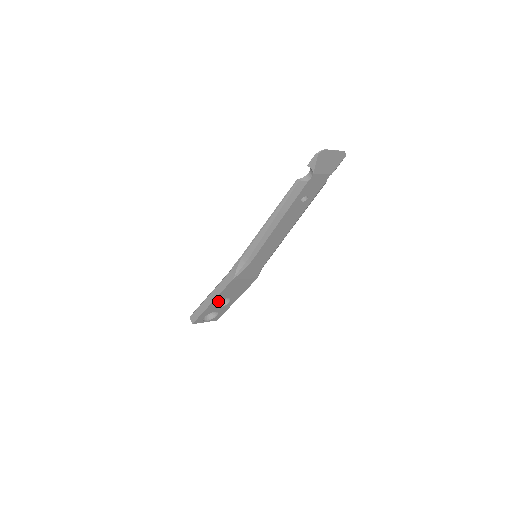
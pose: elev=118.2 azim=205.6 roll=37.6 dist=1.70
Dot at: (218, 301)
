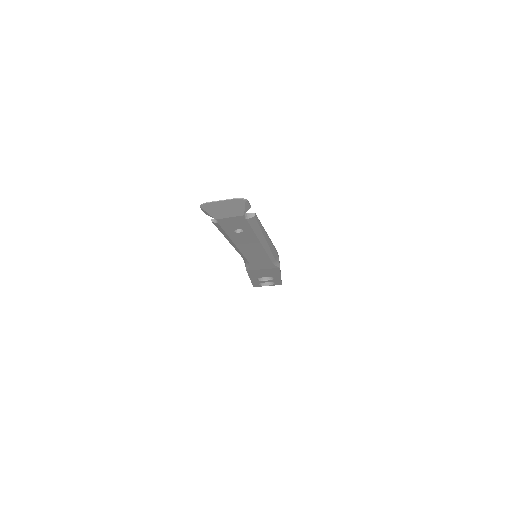
Dot at: (257, 278)
